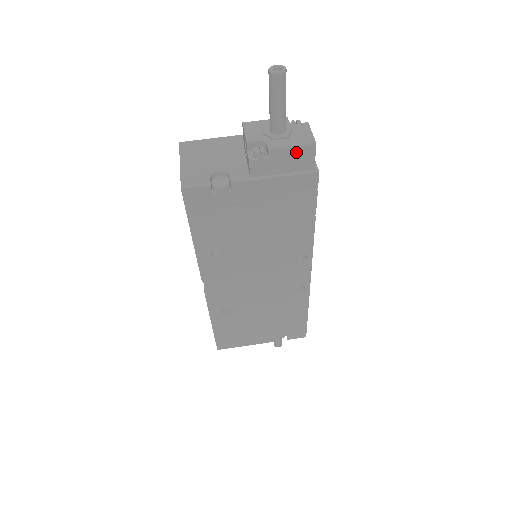
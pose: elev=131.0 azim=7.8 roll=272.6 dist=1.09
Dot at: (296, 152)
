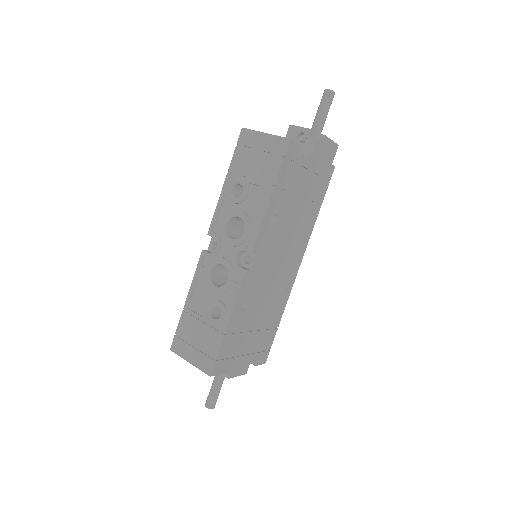
Dot at: (332, 146)
